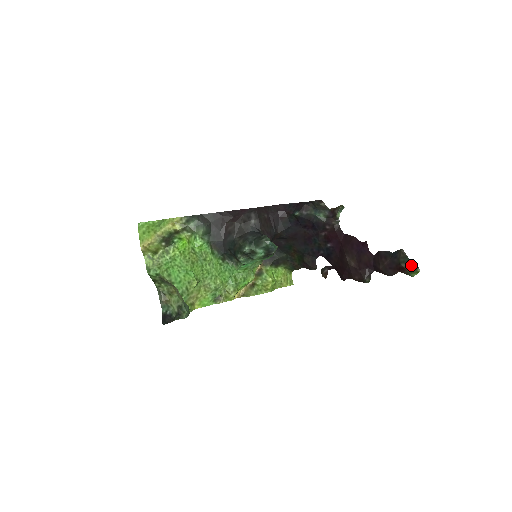
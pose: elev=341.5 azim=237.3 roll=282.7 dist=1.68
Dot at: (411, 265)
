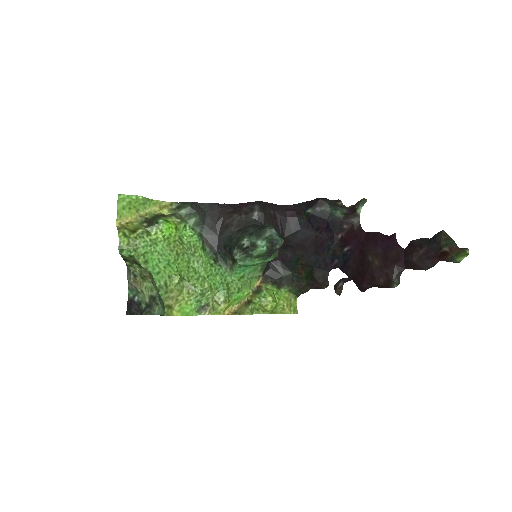
Dot at: (456, 247)
